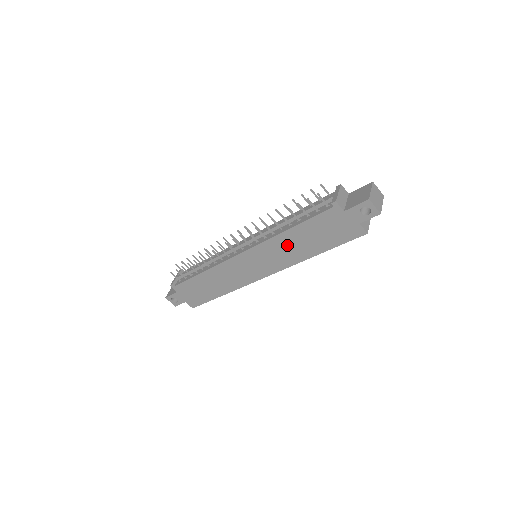
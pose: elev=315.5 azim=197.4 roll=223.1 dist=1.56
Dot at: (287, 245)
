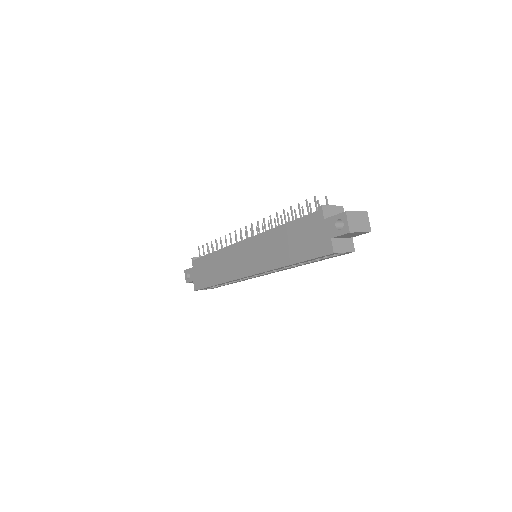
Dot at: (275, 244)
